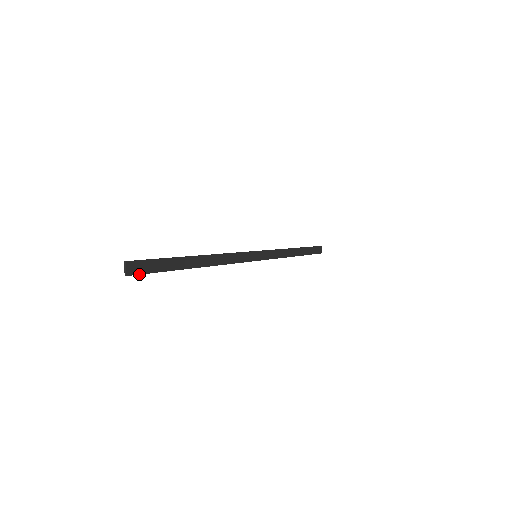
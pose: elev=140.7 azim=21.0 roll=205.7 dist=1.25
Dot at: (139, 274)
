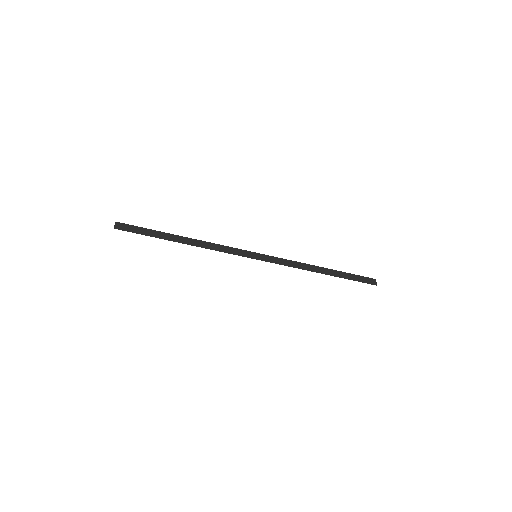
Dot at: (124, 230)
